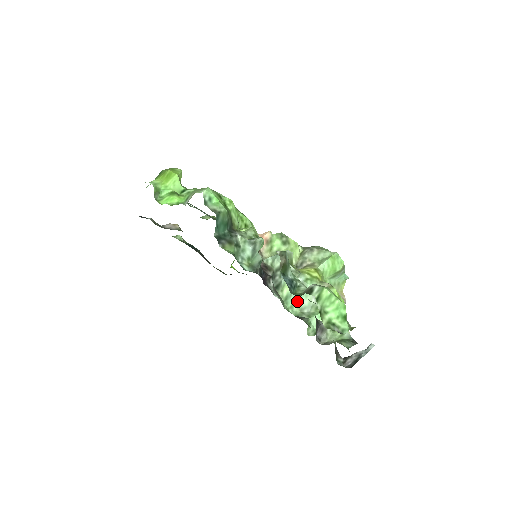
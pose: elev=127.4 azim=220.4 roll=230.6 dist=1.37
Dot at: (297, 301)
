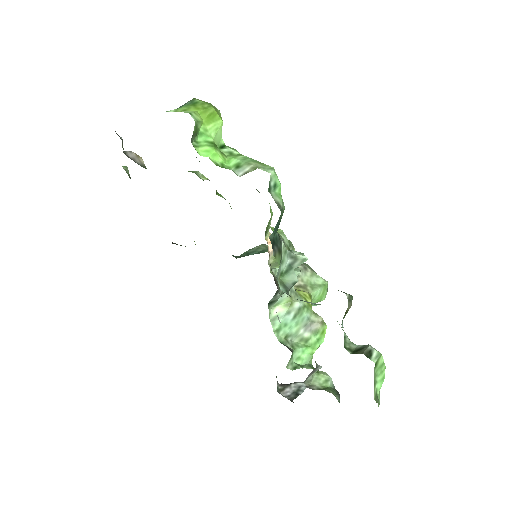
Dot at: (286, 326)
